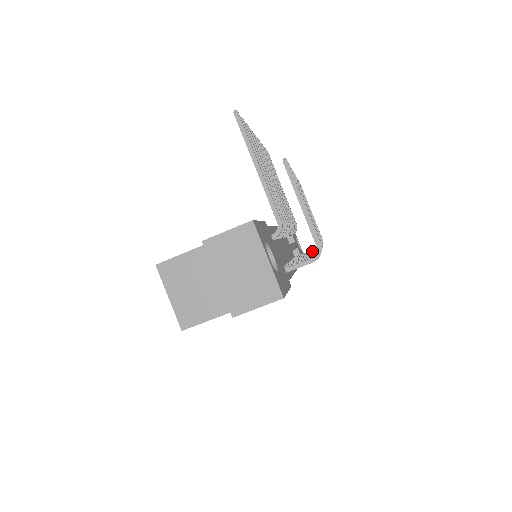
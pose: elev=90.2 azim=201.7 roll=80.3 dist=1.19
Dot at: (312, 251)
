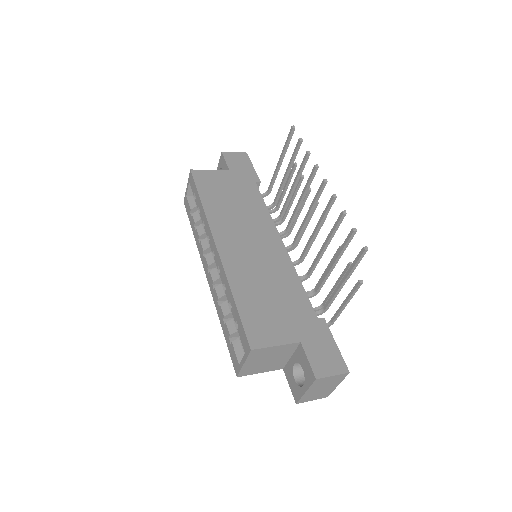
Dot at: occluded
